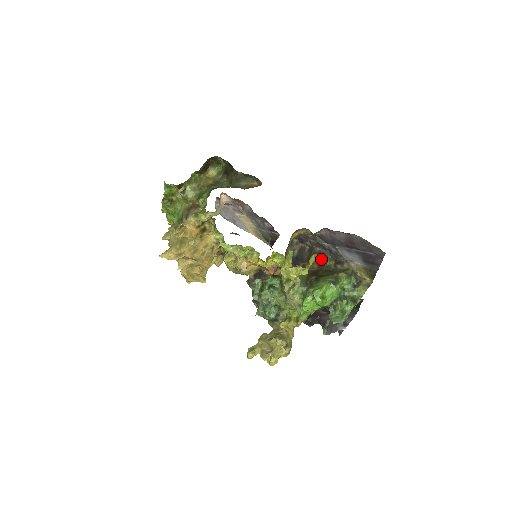
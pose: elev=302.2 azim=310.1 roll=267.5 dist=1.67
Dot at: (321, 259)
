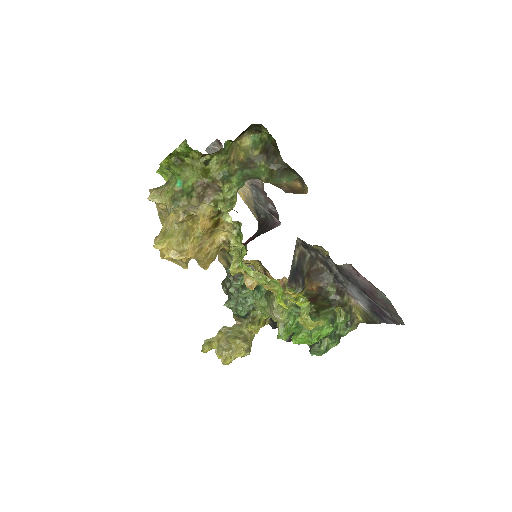
Dot at: (322, 280)
